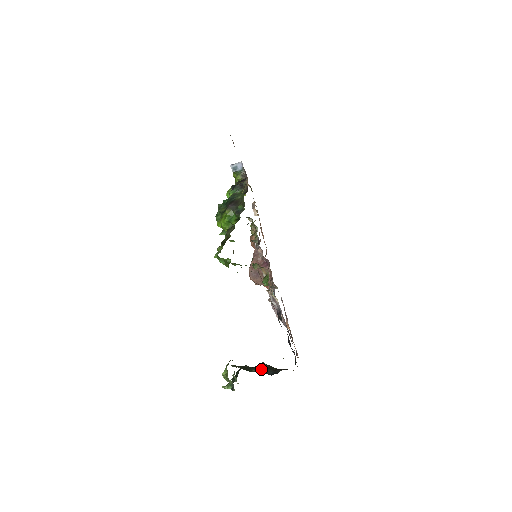
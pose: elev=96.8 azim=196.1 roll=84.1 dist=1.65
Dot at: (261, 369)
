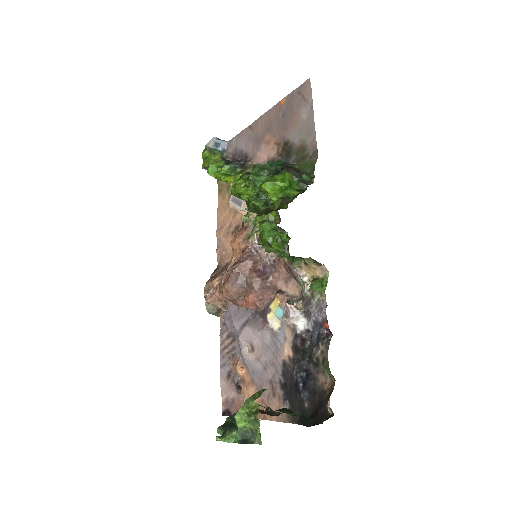
Dot at: (295, 414)
